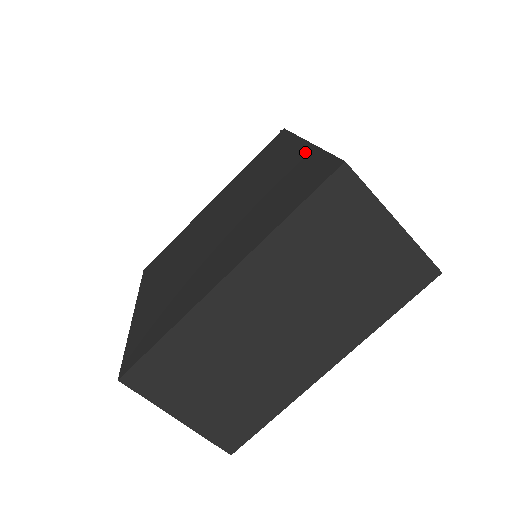
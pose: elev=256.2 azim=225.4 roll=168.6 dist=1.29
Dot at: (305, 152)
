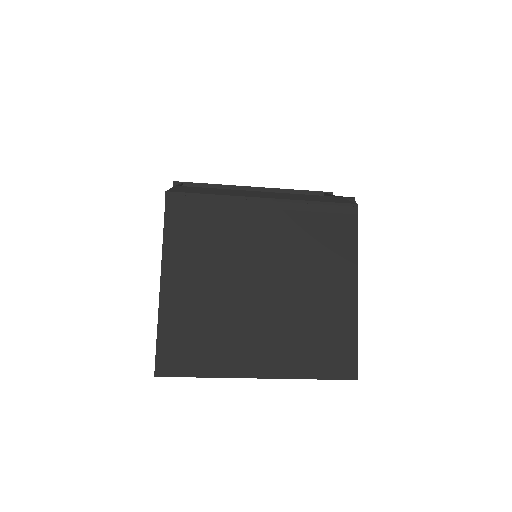
Dot at: (350, 309)
